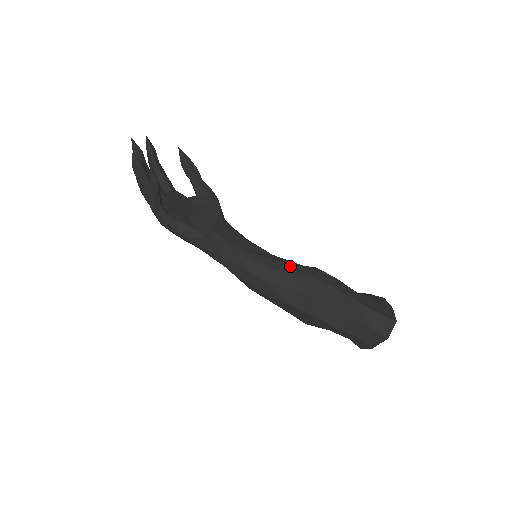
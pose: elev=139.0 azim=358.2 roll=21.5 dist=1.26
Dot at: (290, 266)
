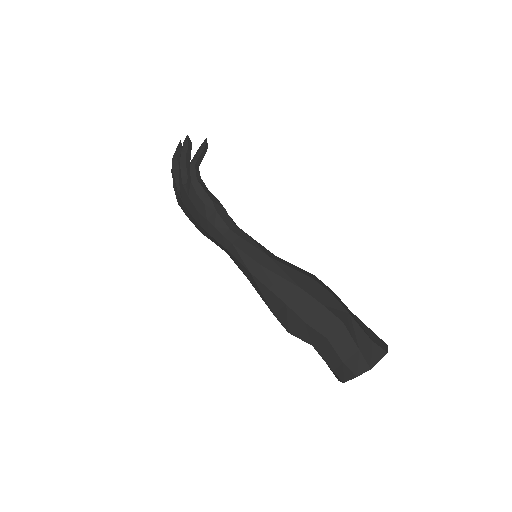
Dot at: occluded
